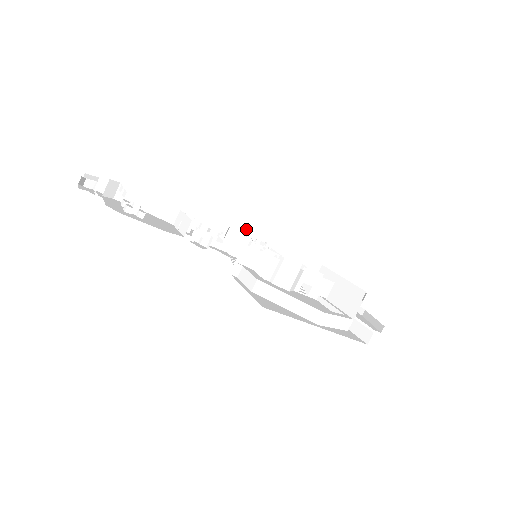
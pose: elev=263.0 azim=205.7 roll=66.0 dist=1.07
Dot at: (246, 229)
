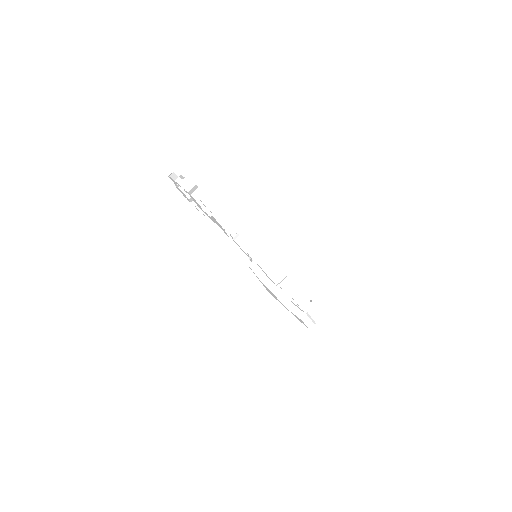
Dot at: (247, 232)
